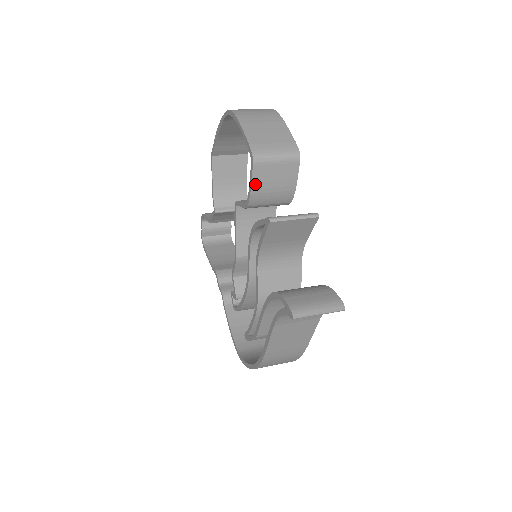
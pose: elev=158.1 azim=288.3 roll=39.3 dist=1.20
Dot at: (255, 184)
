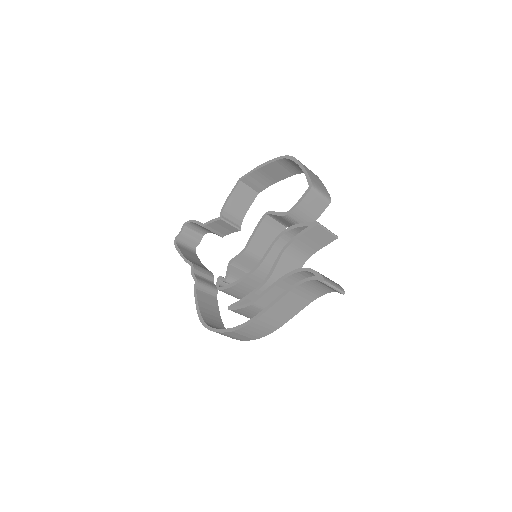
Dot at: (302, 203)
